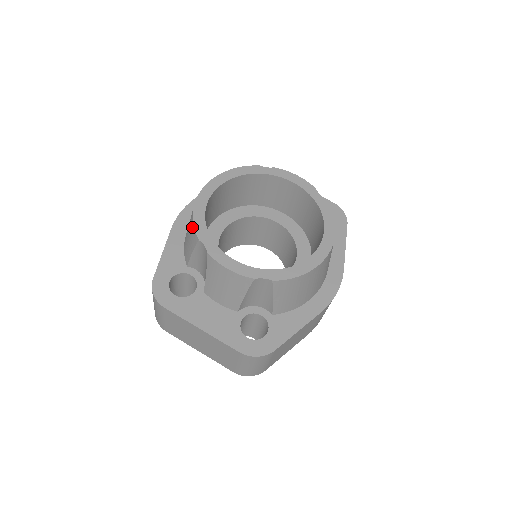
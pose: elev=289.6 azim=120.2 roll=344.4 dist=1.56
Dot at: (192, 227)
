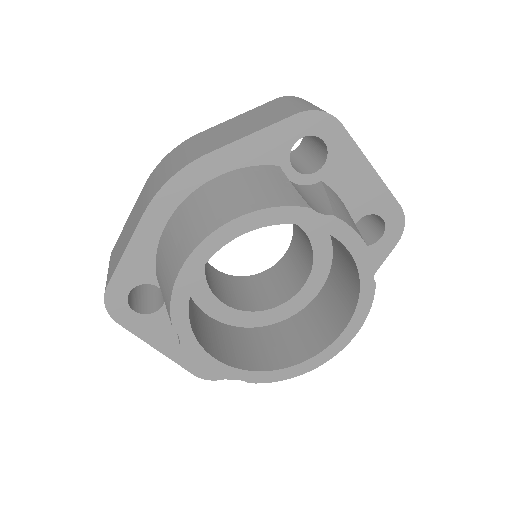
Dot at: (168, 299)
